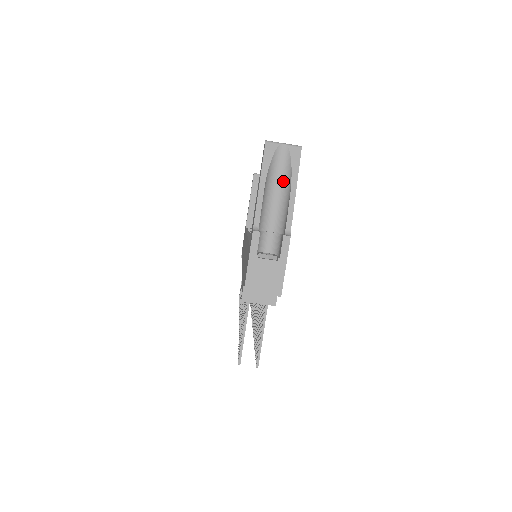
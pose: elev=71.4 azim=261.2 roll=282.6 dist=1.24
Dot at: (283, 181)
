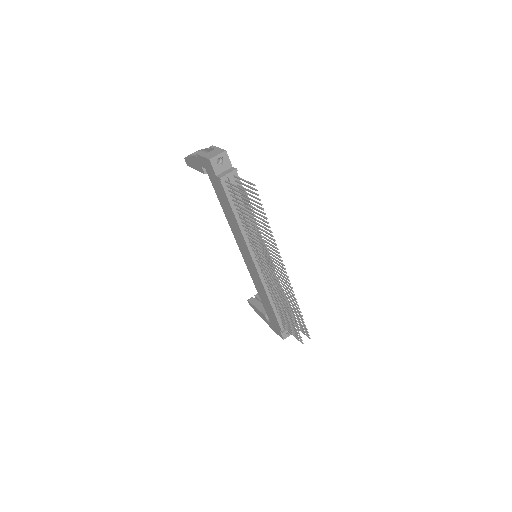
Dot at: occluded
